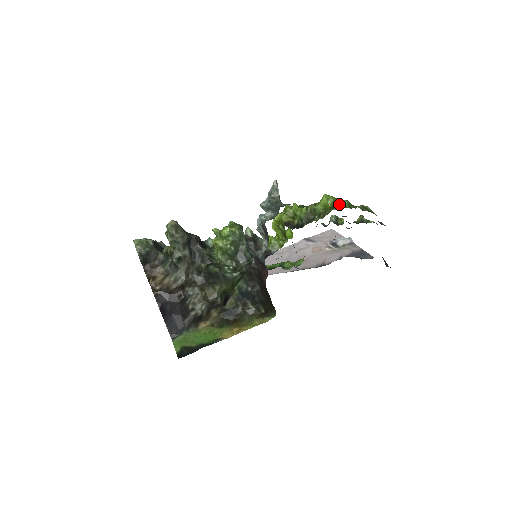
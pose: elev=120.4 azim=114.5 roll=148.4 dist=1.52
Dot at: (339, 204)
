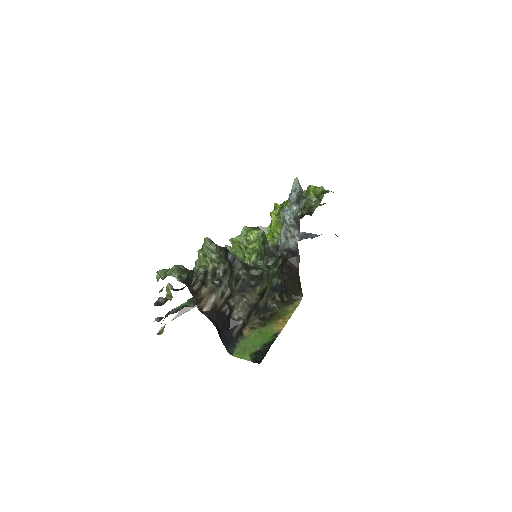
Dot at: (325, 190)
